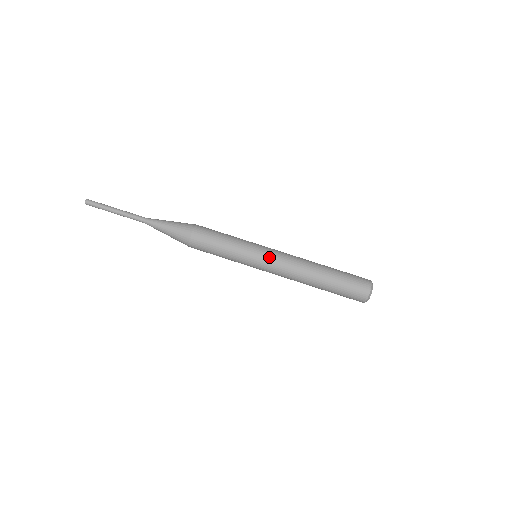
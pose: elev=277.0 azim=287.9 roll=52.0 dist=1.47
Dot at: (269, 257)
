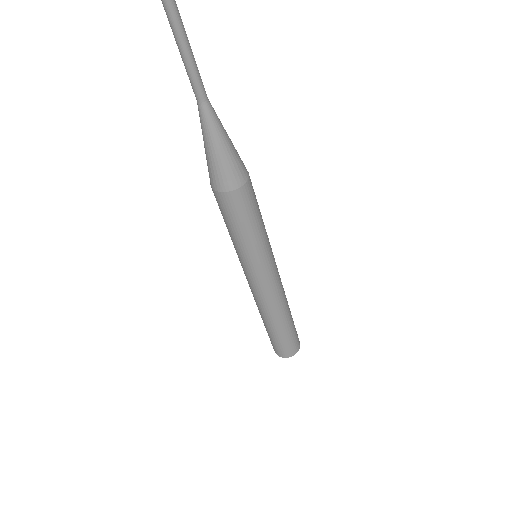
Dot at: (273, 274)
